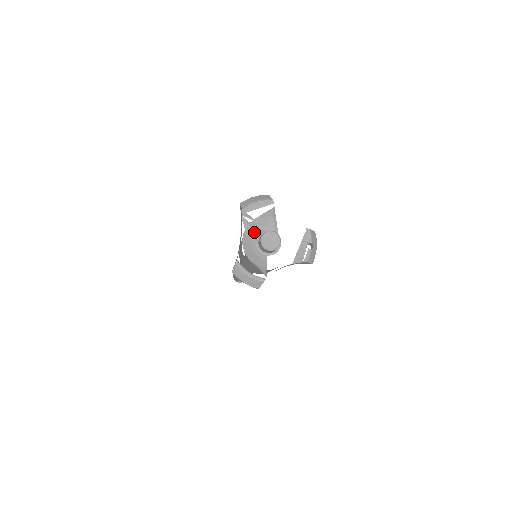
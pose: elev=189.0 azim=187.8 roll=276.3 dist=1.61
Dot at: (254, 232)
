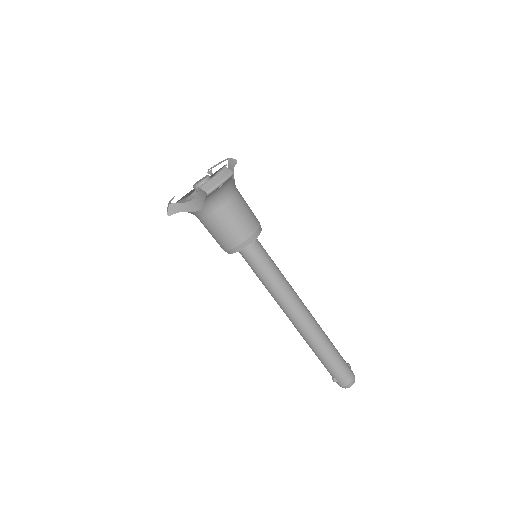
Dot at: occluded
